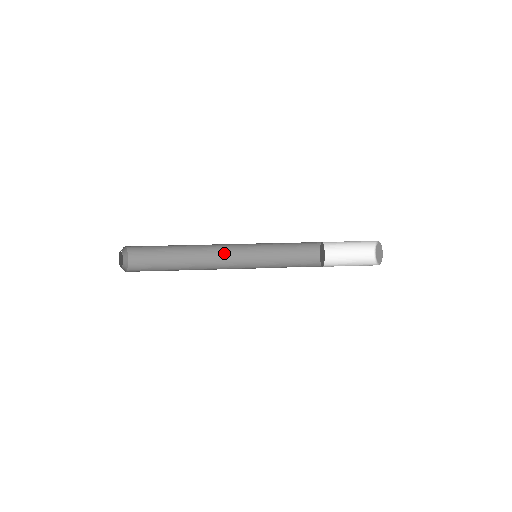
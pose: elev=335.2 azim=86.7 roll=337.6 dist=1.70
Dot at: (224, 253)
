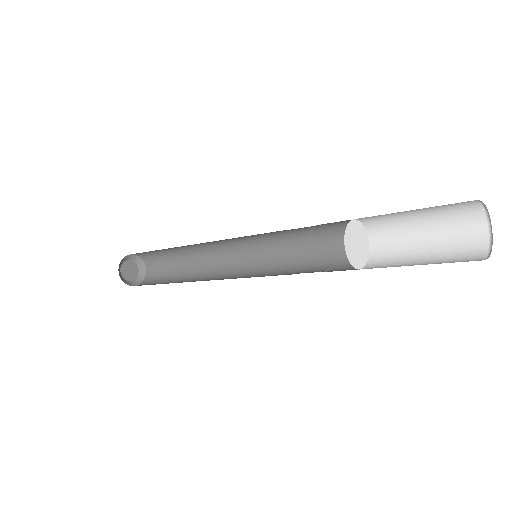
Dot at: occluded
